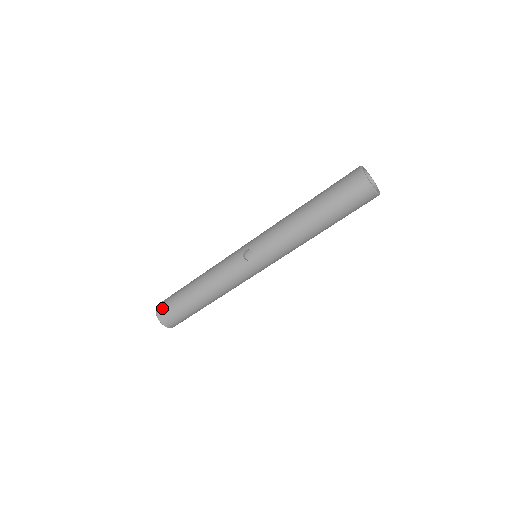
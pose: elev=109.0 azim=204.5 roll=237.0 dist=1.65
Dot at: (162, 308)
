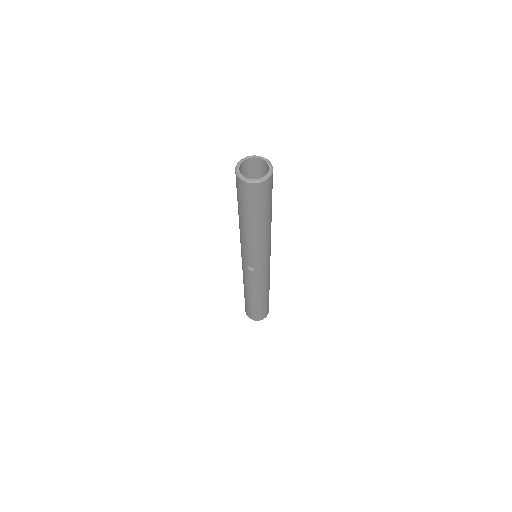
Dot at: (250, 316)
